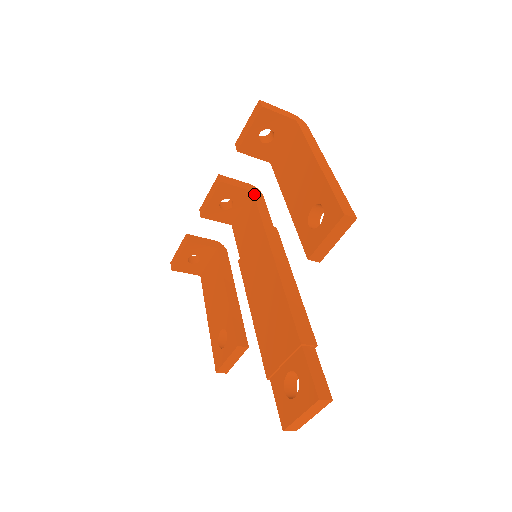
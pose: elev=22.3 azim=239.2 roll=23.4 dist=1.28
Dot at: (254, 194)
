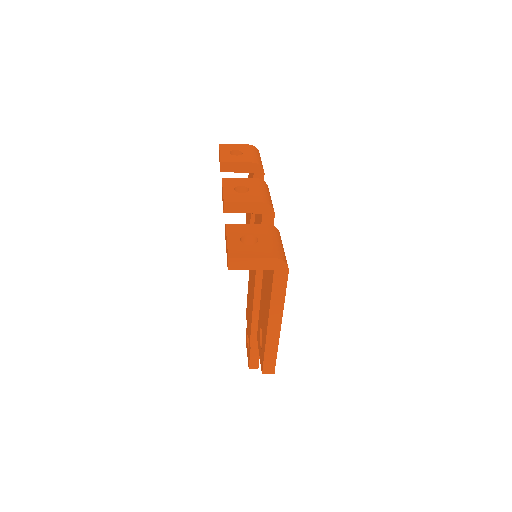
Dot at: (262, 217)
